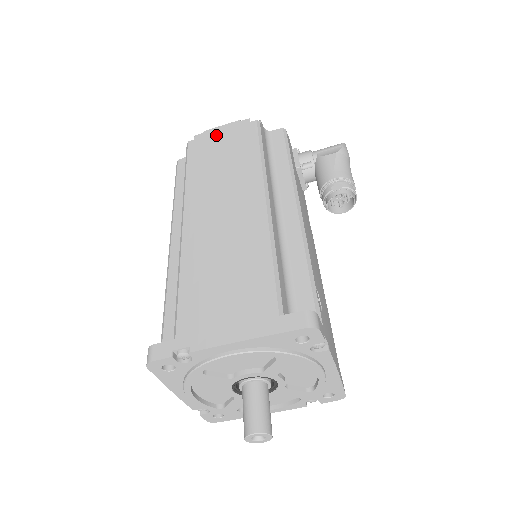
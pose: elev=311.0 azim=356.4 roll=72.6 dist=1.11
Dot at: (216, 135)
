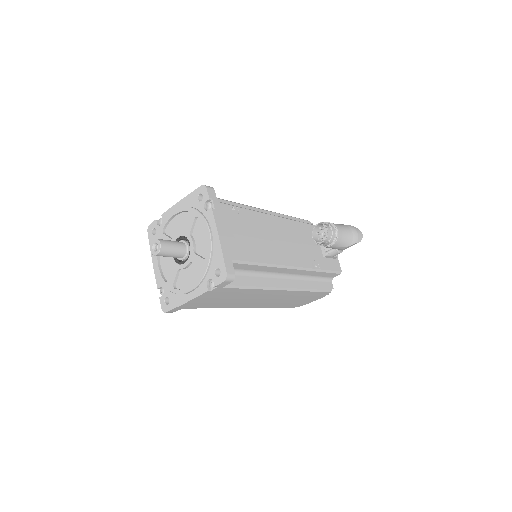
Dot at: occluded
